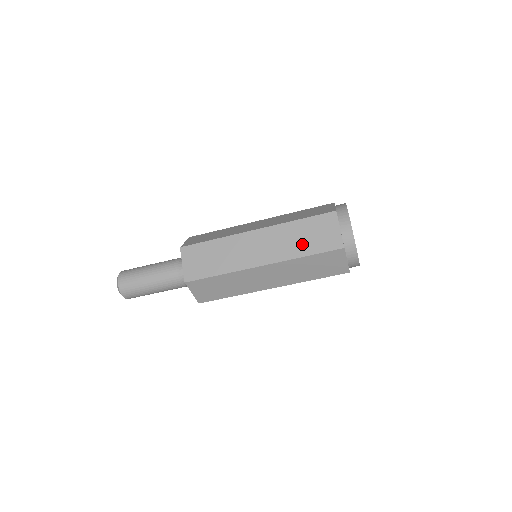
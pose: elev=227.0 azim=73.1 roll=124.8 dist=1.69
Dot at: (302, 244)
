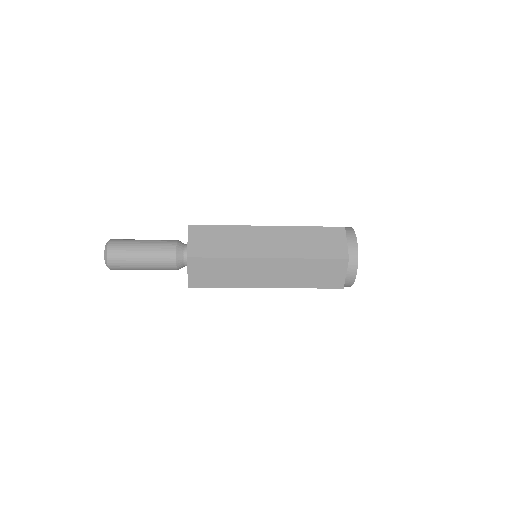
Dot at: (309, 279)
